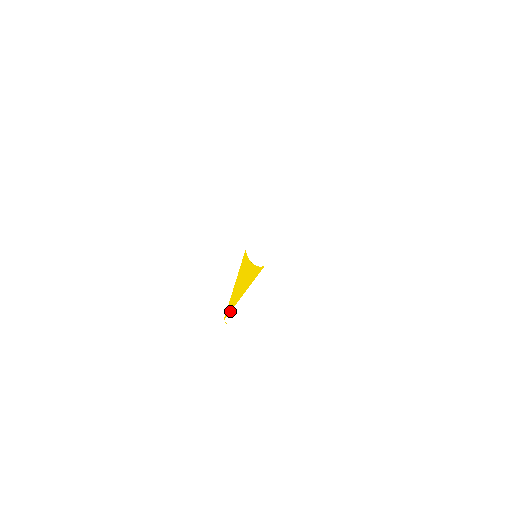
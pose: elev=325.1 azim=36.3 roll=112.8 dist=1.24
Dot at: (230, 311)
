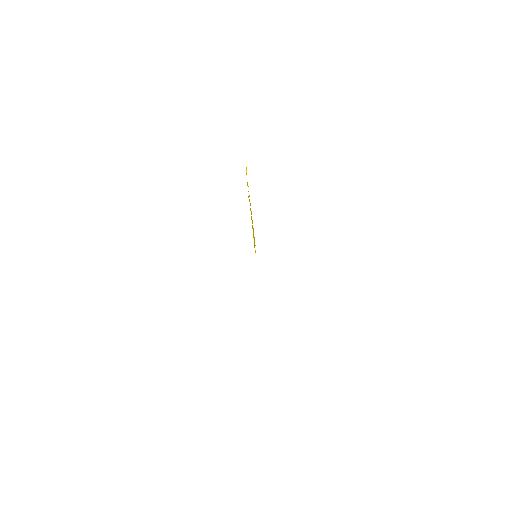
Dot at: occluded
